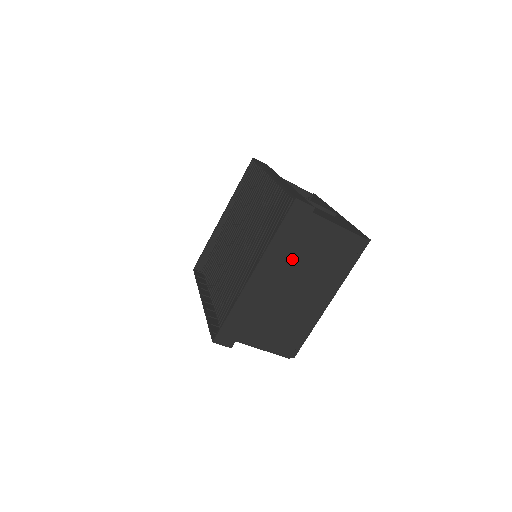
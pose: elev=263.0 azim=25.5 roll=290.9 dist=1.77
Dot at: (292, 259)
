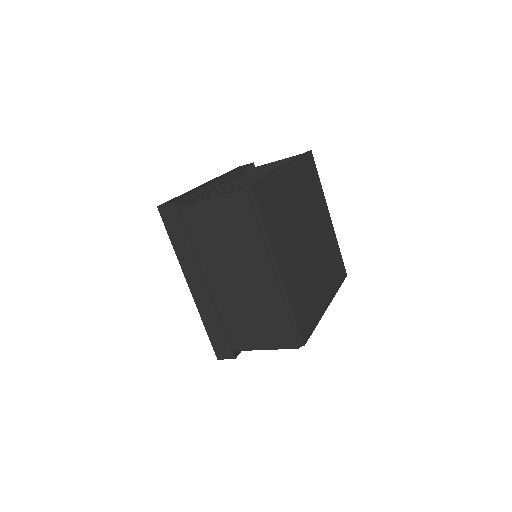
Dot at: (207, 254)
